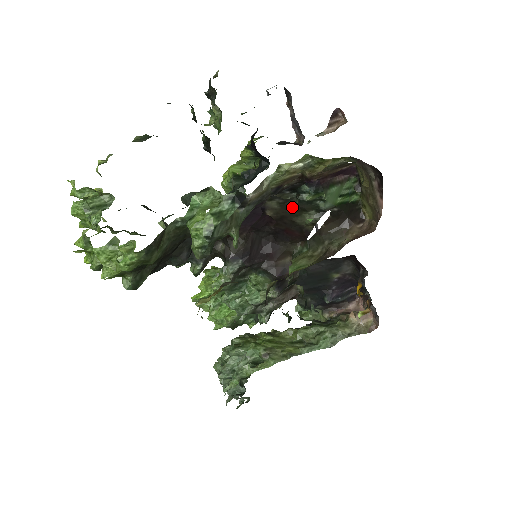
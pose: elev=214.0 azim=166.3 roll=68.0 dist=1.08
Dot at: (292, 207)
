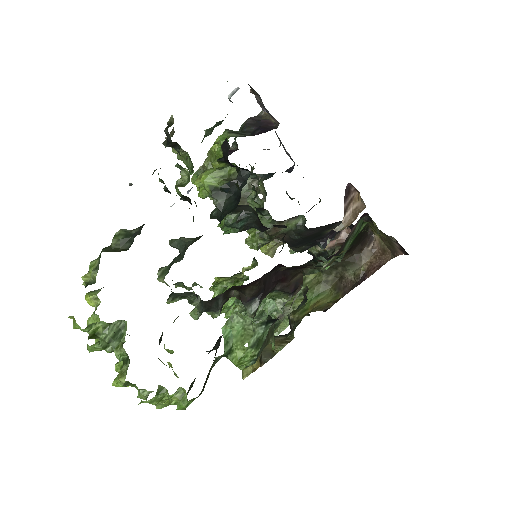
Dot at: (307, 265)
